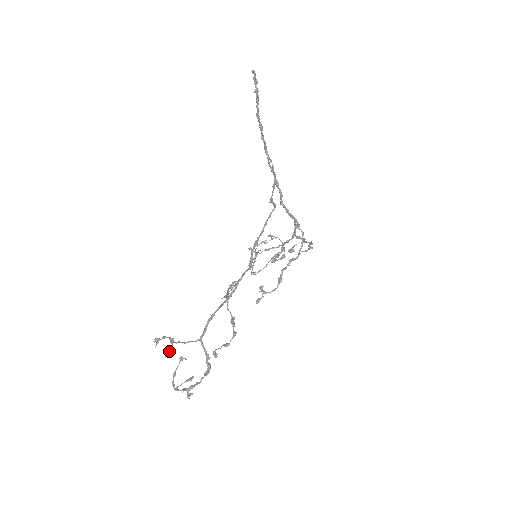
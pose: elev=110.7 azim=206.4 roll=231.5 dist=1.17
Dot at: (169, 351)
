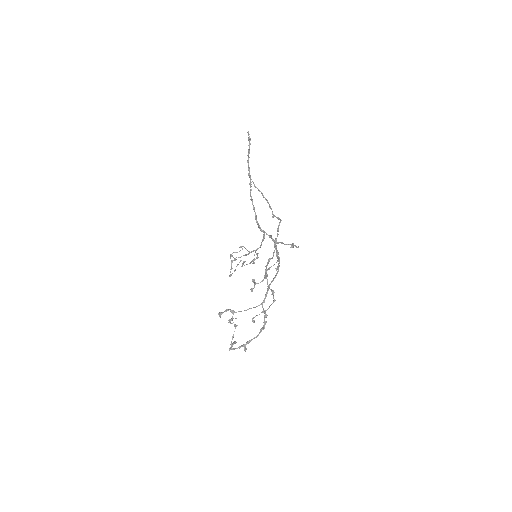
Dot at: (232, 319)
